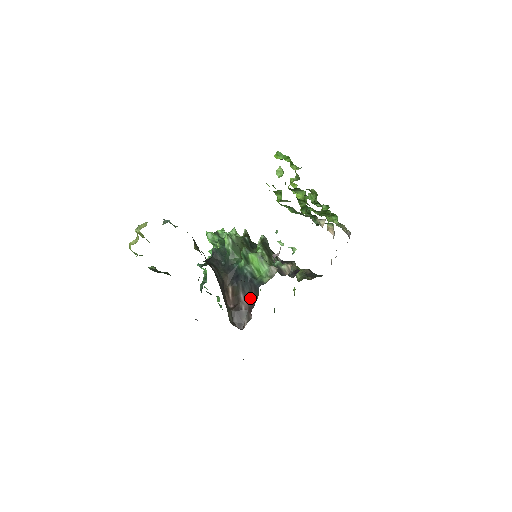
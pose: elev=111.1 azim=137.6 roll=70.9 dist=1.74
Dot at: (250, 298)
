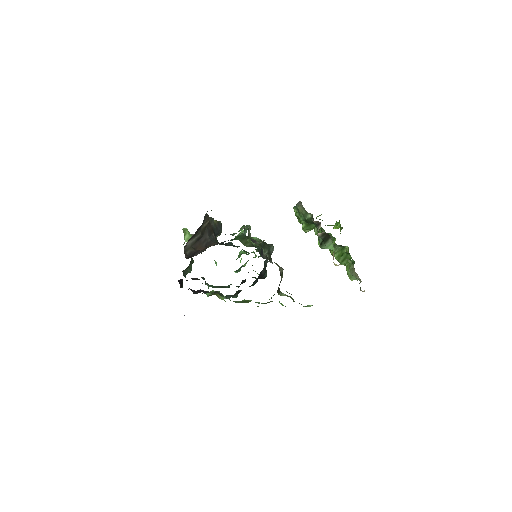
Dot at: occluded
